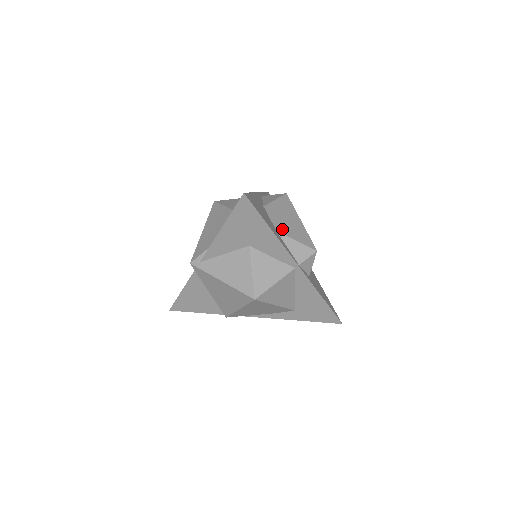
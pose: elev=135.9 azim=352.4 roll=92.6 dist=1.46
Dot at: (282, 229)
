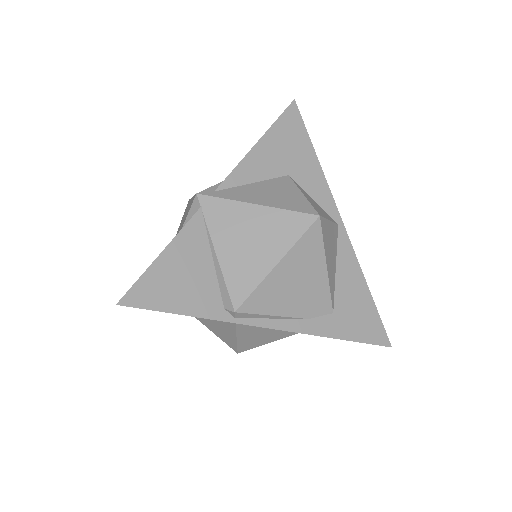
Dot at: occluded
